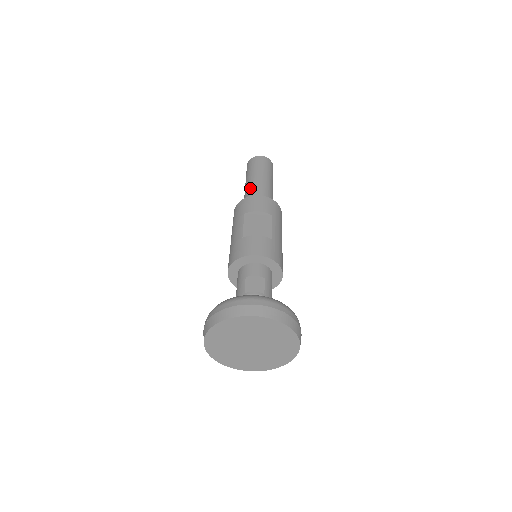
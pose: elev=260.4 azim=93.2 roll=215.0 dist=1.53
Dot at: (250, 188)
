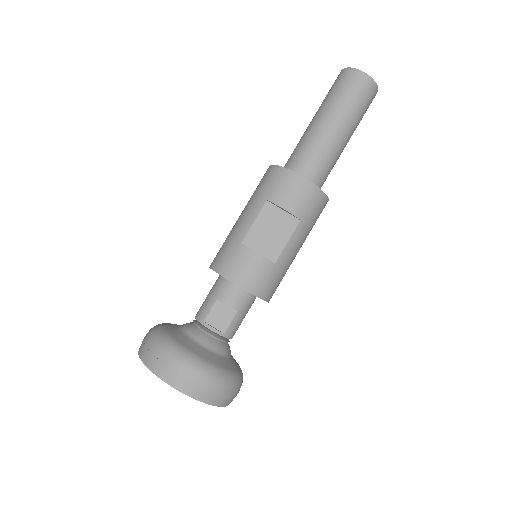
Dot at: (309, 139)
